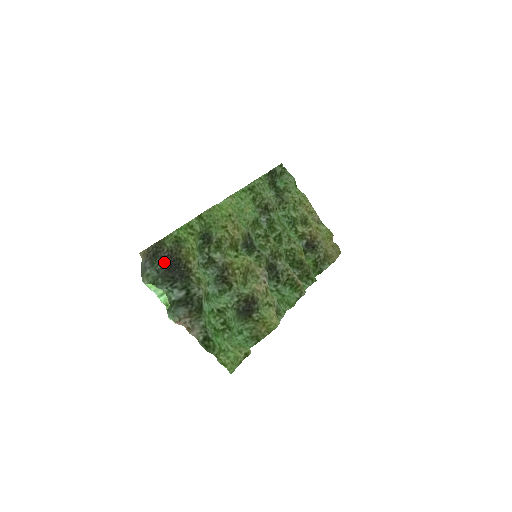
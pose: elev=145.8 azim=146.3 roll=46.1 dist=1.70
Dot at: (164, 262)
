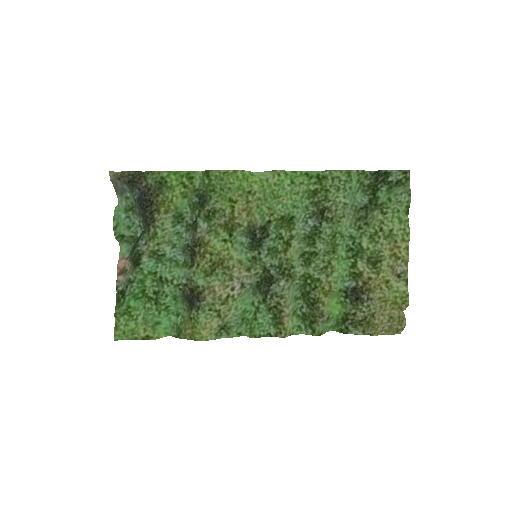
Dot at: (139, 195)
